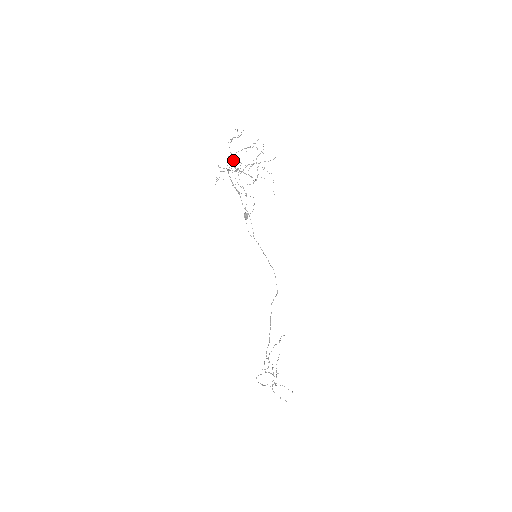
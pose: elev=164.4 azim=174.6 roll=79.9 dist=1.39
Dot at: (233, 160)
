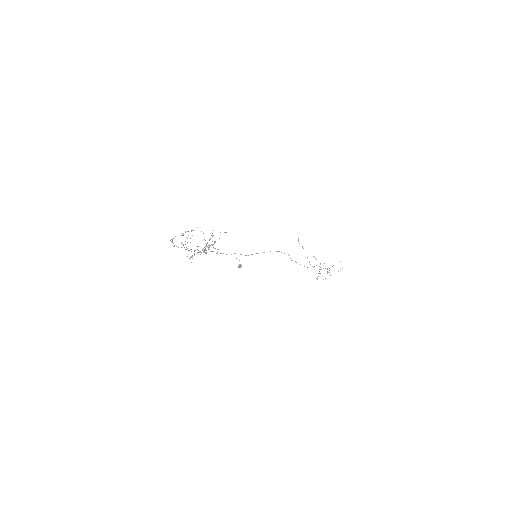
Dot at: (183, 244)
